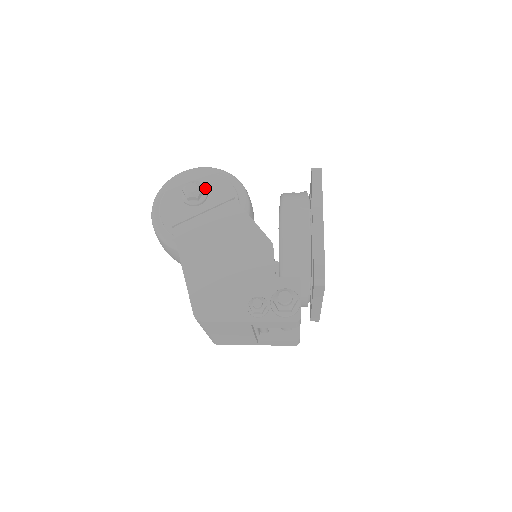
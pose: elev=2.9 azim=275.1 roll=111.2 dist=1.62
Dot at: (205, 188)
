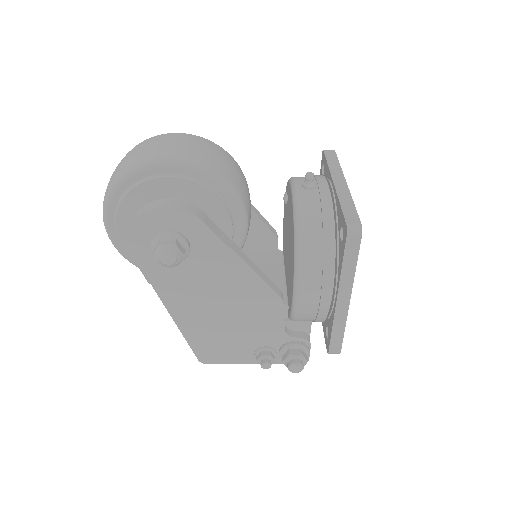
Dot at: (185, 243)
